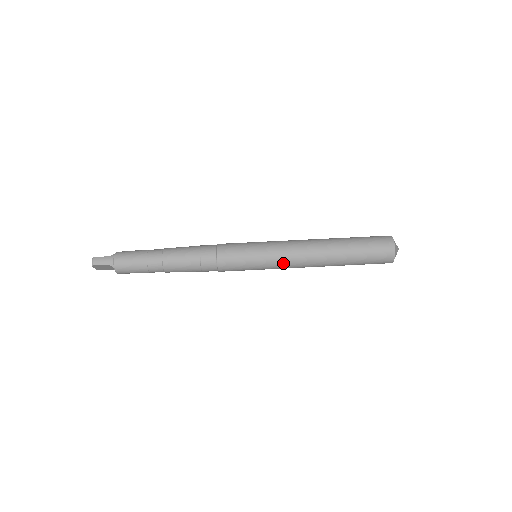
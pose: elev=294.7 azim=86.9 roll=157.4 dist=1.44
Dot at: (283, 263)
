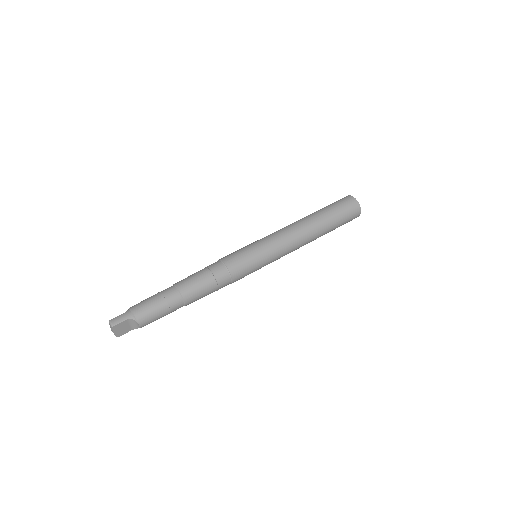
Dot at: (282, 247)
